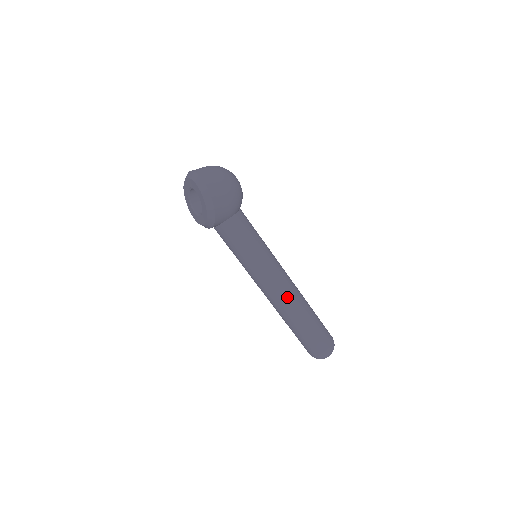
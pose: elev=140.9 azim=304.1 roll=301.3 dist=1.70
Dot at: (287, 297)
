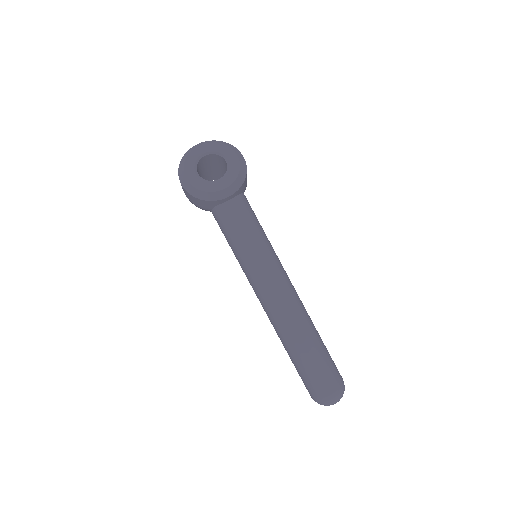
Dot at: occluded
